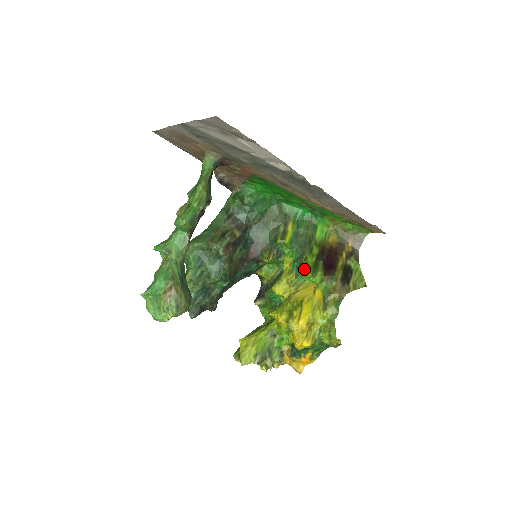
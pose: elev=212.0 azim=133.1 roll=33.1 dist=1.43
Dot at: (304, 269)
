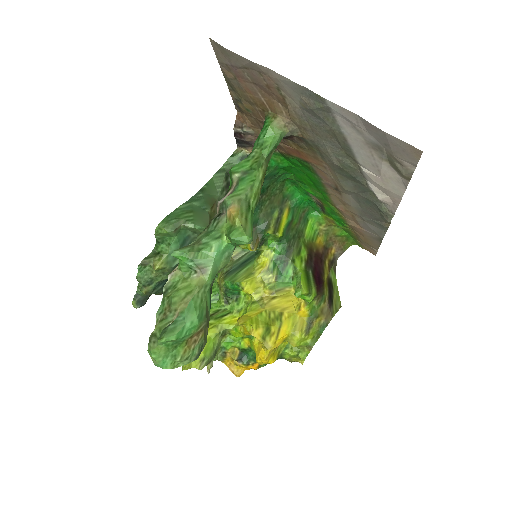
Dot at: (289, 274)
